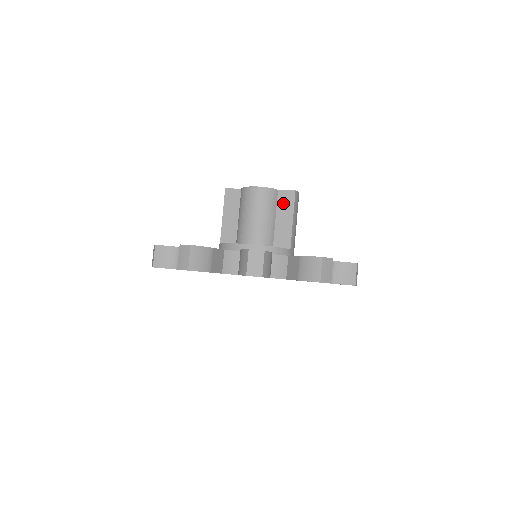
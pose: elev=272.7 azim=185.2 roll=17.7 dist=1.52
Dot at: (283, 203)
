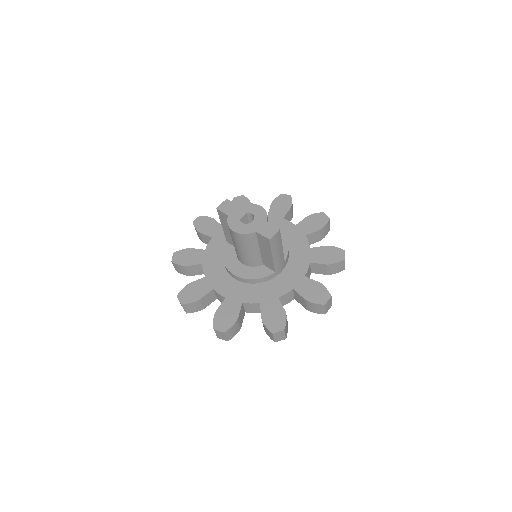
Dot at: (262, 243)
